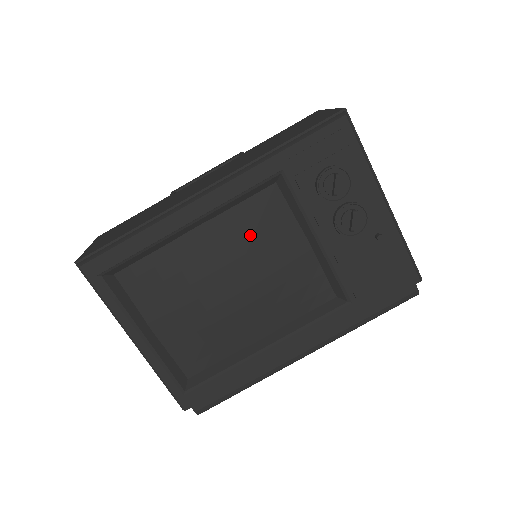
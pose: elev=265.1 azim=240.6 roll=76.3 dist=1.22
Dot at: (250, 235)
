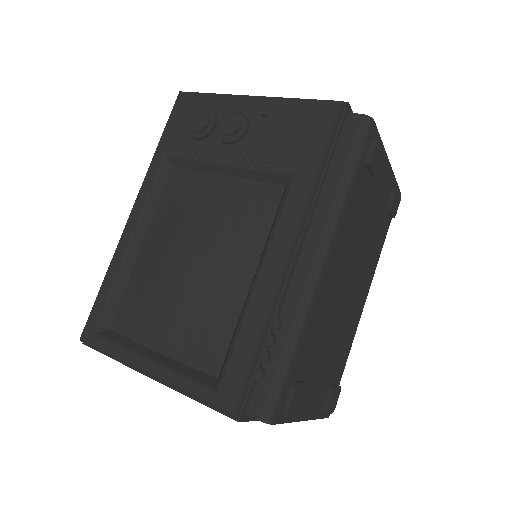
Dot at: (177, 211)
